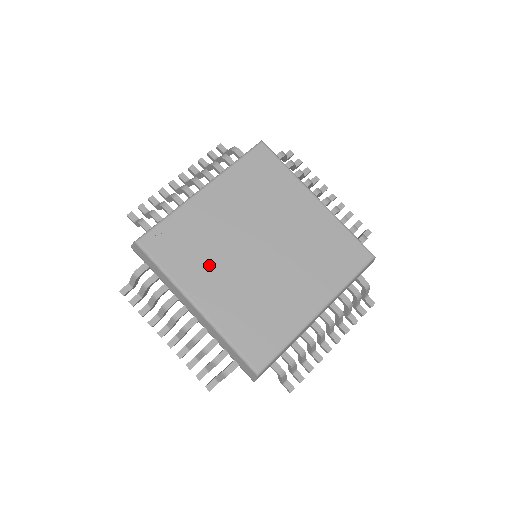
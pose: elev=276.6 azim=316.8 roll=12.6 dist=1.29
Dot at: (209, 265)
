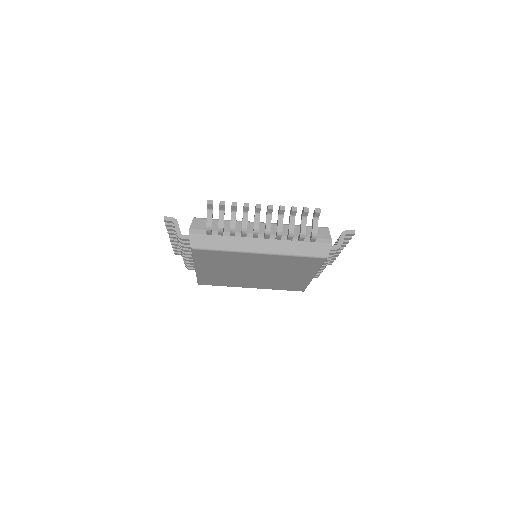
Dot at: (239, 281)
